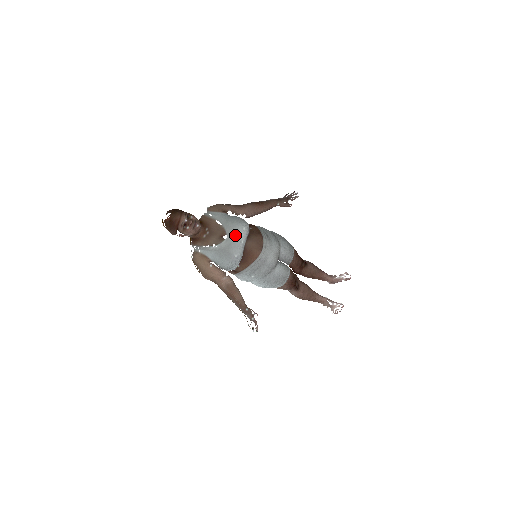
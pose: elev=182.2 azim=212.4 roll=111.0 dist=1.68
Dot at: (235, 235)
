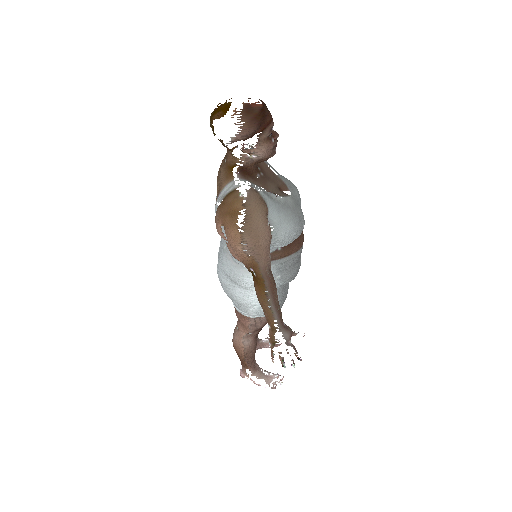
Dot at: (298, 197)
